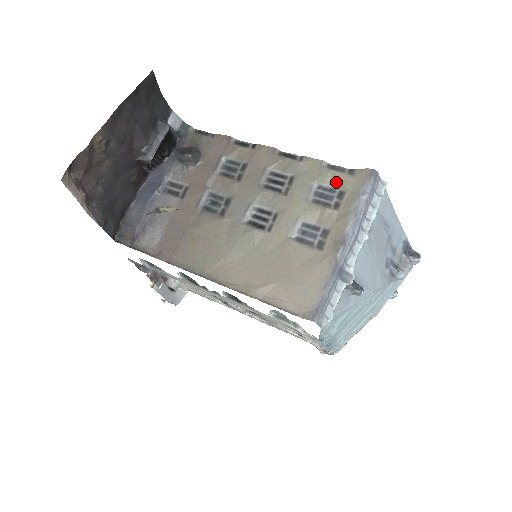
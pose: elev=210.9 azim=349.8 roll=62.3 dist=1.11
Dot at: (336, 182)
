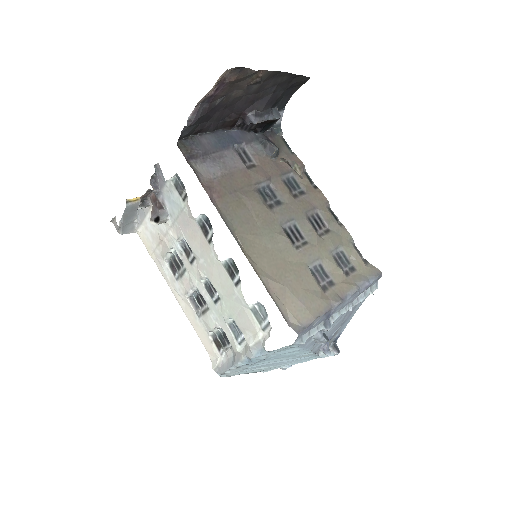
Dot at: (353, 259)
